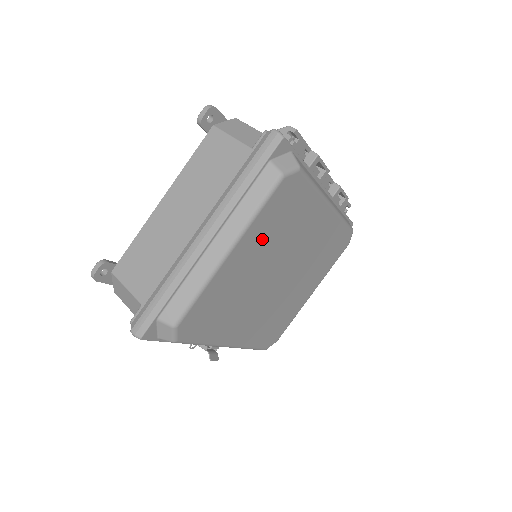
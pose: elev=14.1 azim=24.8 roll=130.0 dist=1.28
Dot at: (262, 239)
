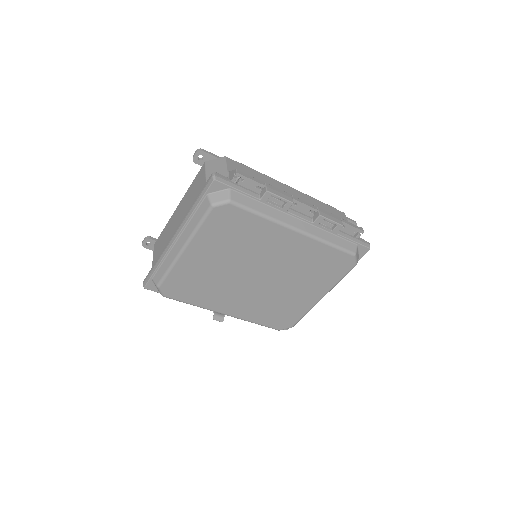
Dot at: (215, 245)
